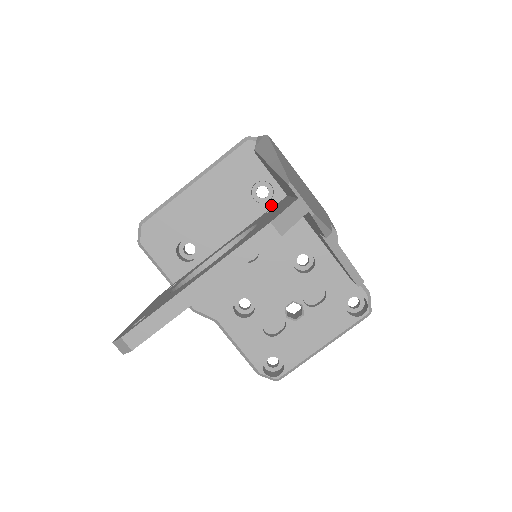
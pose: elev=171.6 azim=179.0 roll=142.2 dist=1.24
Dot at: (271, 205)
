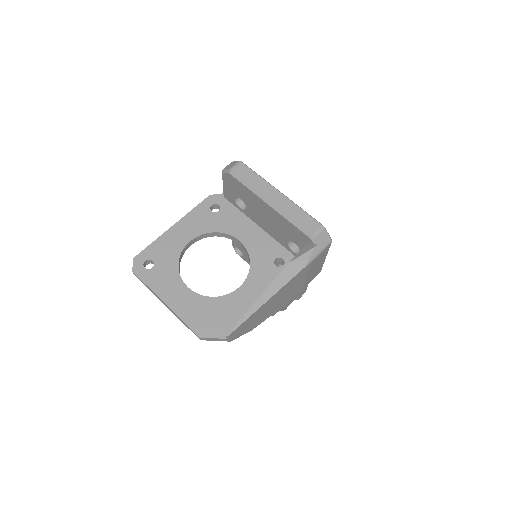
Dot at: (293, 253)
